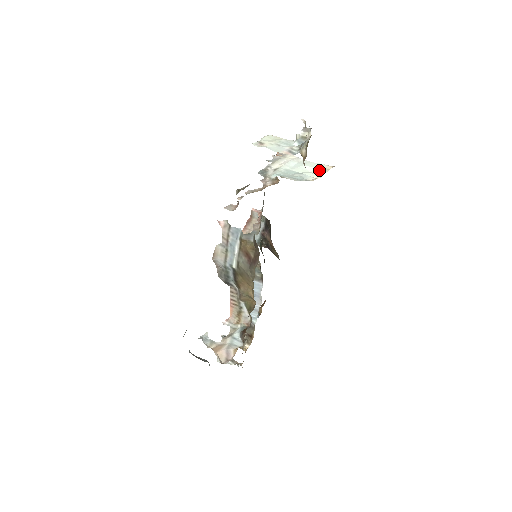
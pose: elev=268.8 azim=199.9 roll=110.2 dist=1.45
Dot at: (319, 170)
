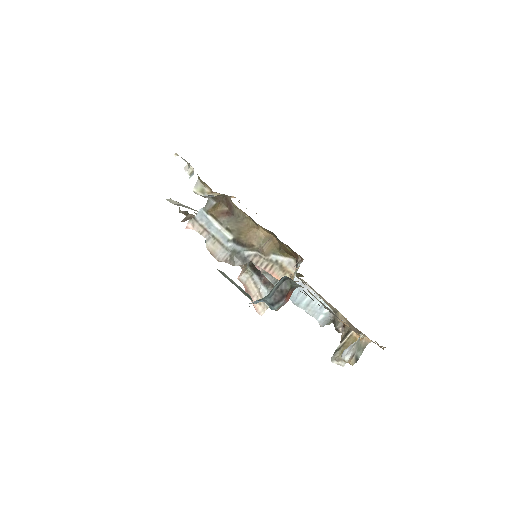
Dot at: occluded
